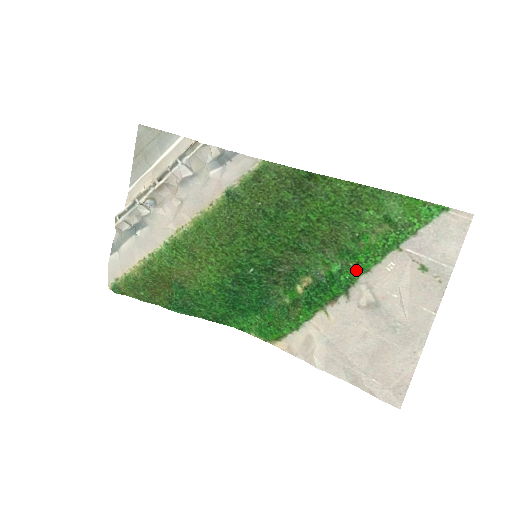
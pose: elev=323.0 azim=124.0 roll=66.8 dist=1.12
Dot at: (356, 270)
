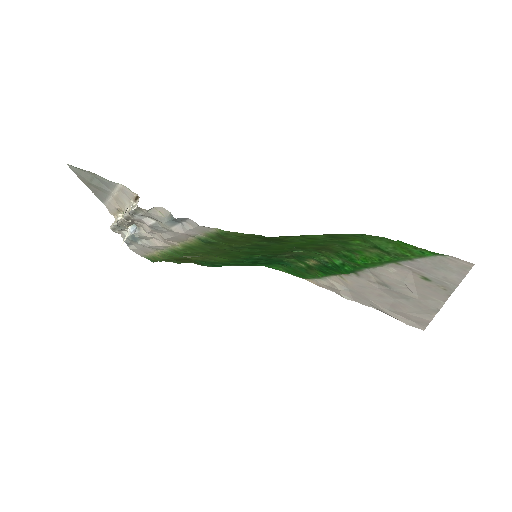
Dot at: (358, 267)
